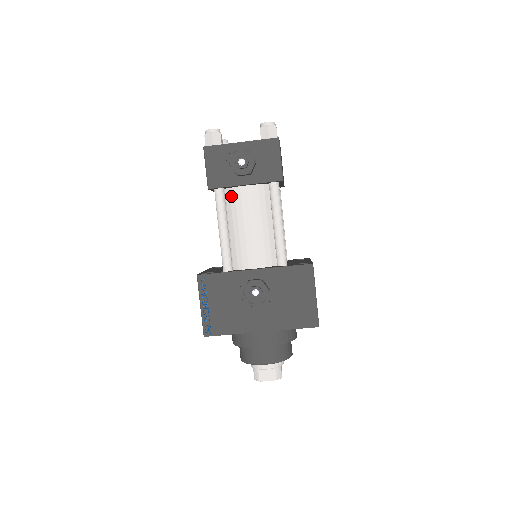
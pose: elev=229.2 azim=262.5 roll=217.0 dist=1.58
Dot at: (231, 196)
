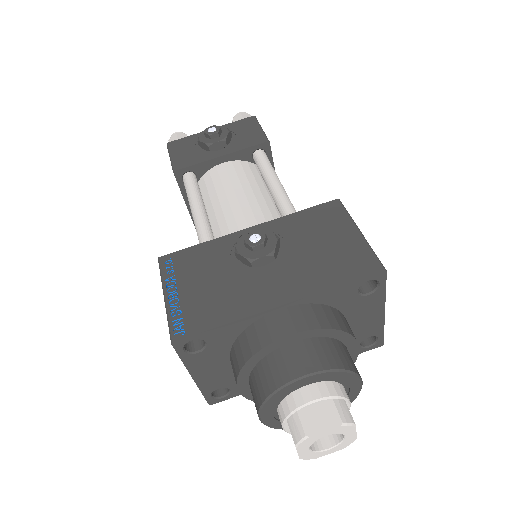
Dot at: (206, 180)
